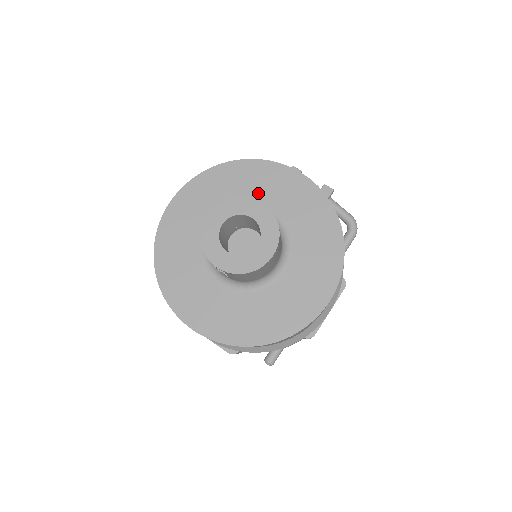
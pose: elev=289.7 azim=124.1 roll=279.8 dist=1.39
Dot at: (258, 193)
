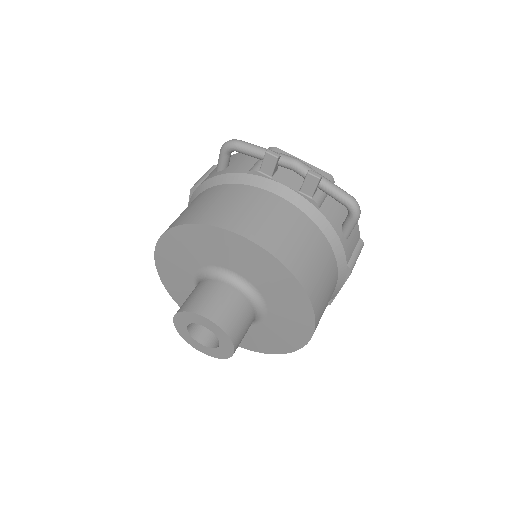
Dot at: (218, 256)
